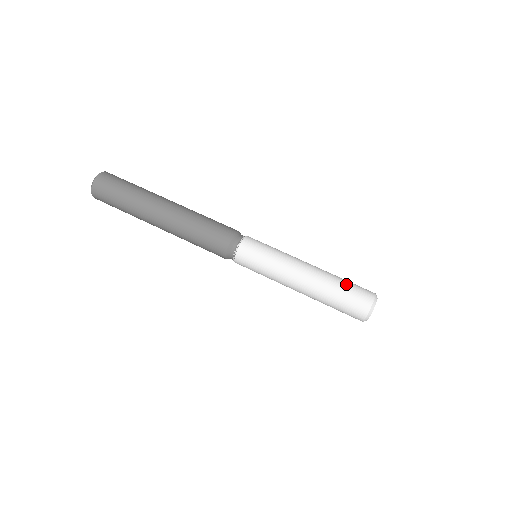
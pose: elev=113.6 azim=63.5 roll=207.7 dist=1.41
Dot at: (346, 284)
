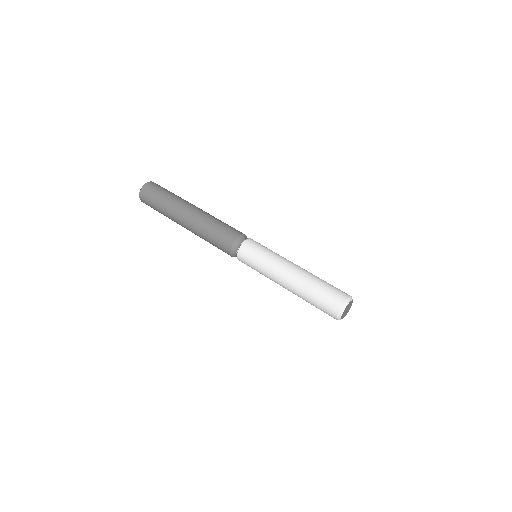
Dot at: occluded
